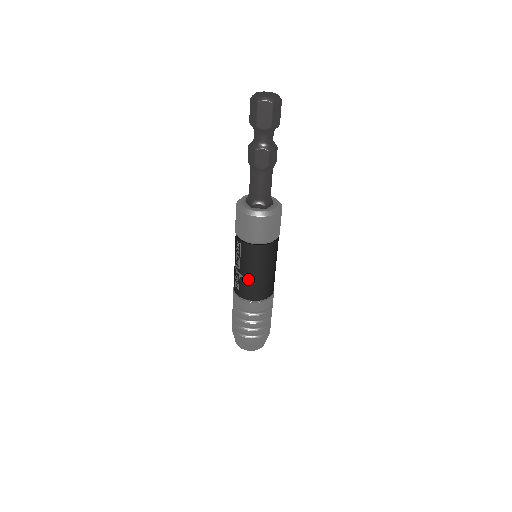
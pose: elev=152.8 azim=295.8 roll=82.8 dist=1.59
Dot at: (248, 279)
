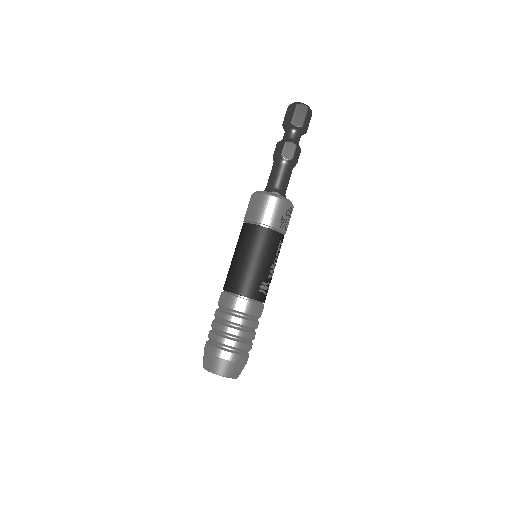
Dot at: (232, 264)
